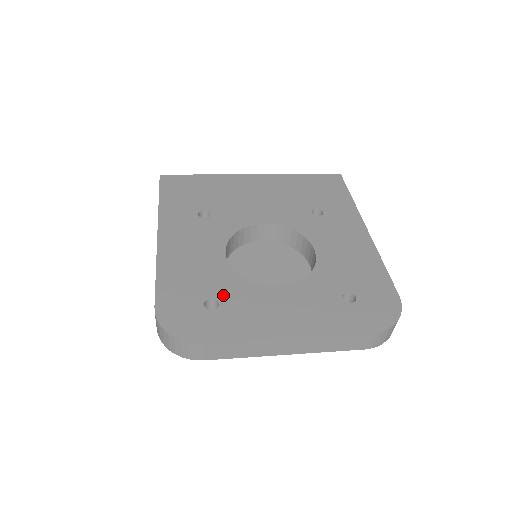
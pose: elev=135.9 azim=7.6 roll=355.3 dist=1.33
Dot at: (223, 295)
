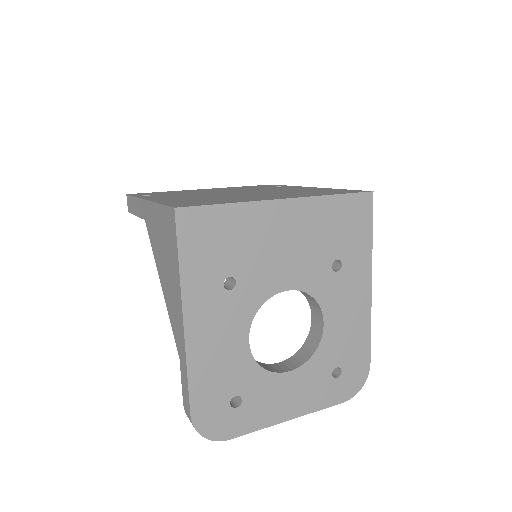
Dot at: (245, 391)
